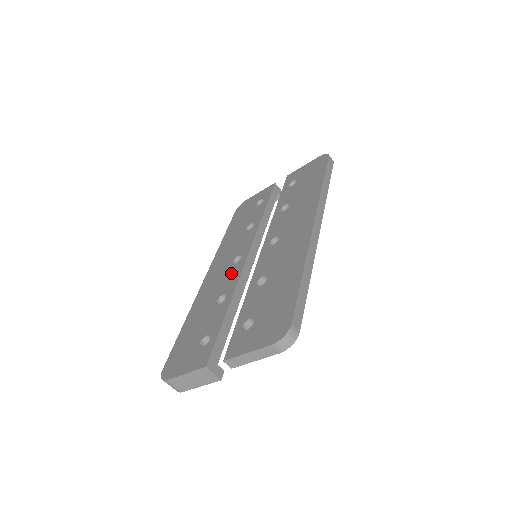
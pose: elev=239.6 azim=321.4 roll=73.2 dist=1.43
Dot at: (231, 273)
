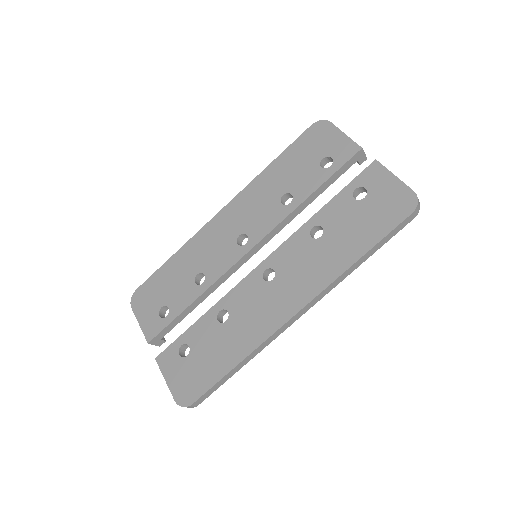
Dot at: (226, 254)
